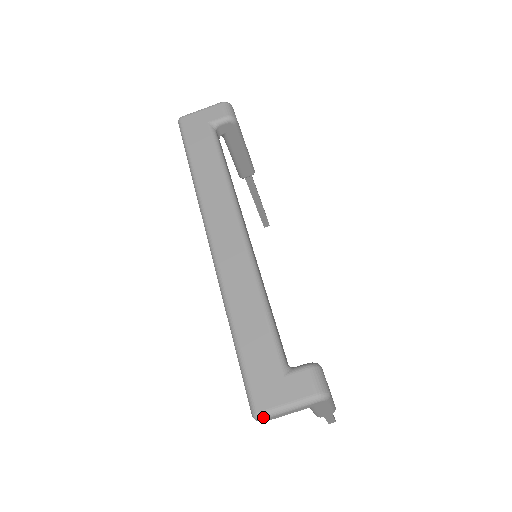
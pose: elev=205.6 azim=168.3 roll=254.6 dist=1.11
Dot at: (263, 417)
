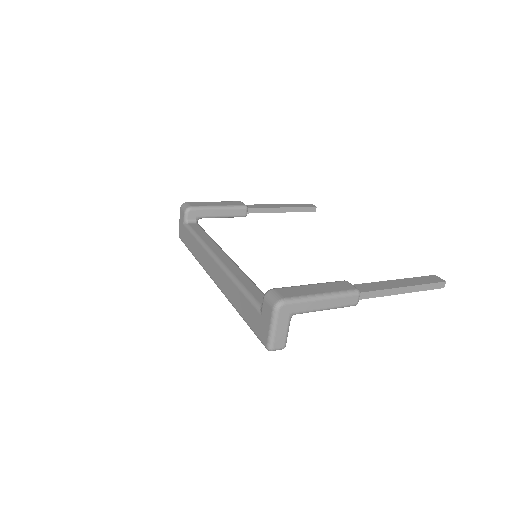
Dot at: (270, 346)
